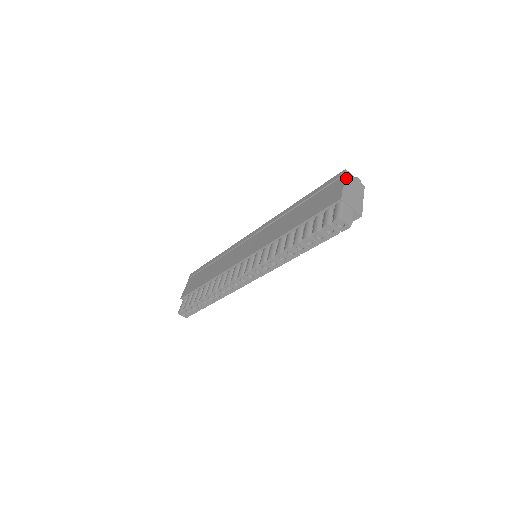
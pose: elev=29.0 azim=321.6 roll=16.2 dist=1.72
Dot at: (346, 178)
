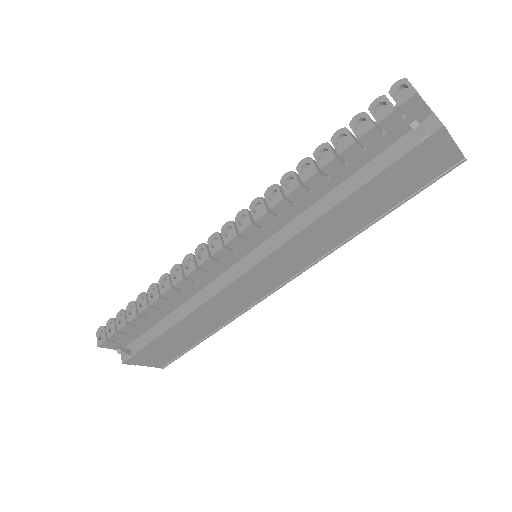
Dot at: occluded
